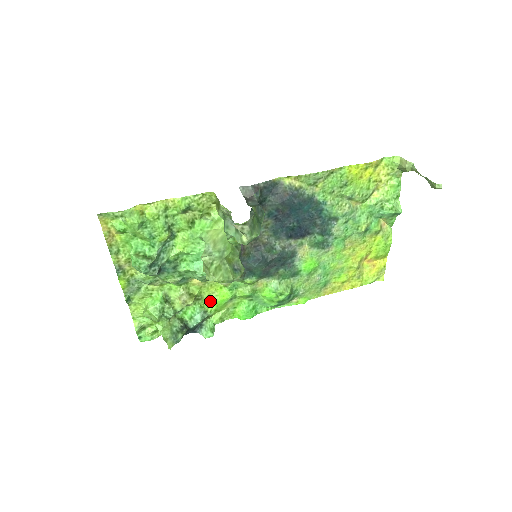
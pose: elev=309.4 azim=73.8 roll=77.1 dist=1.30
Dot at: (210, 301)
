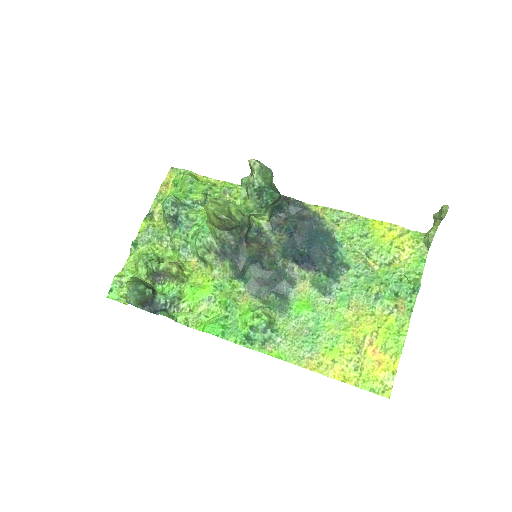
Dot at: (191, 289)
